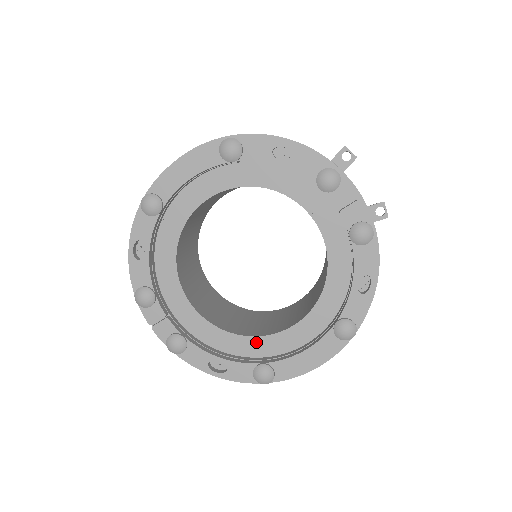
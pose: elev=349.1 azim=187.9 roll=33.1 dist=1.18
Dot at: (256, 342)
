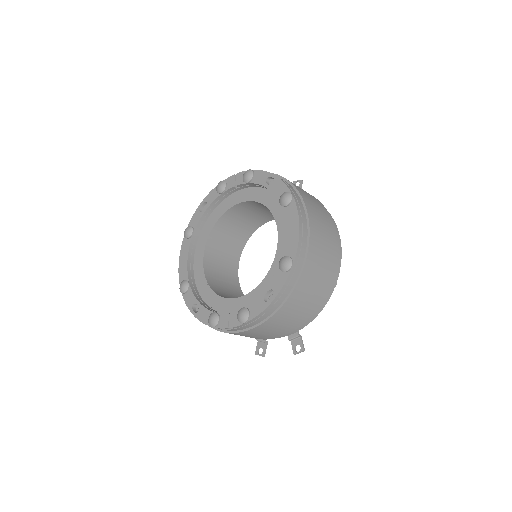
Dot at: (275, 265)
